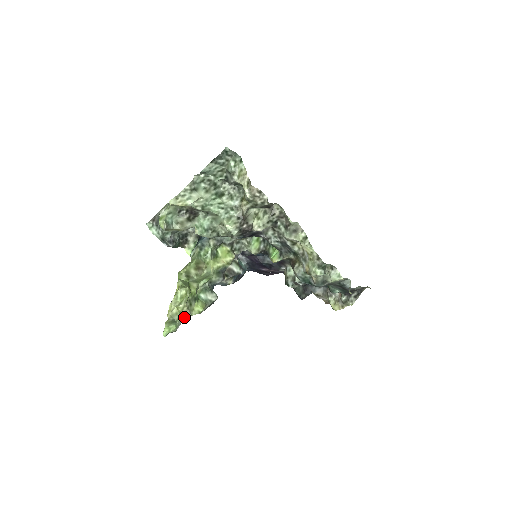
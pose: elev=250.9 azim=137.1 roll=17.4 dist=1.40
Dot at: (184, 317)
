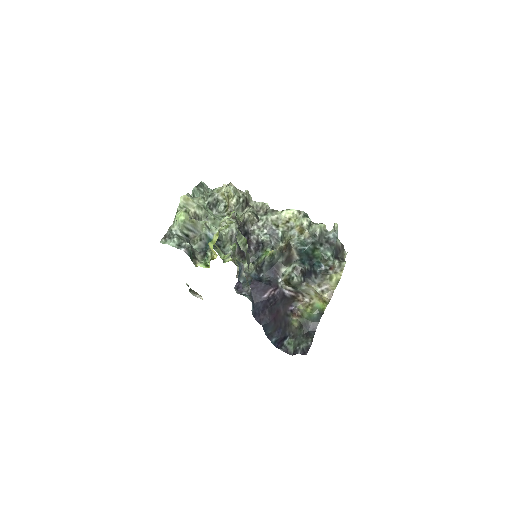
Dot at: (238, 233)
